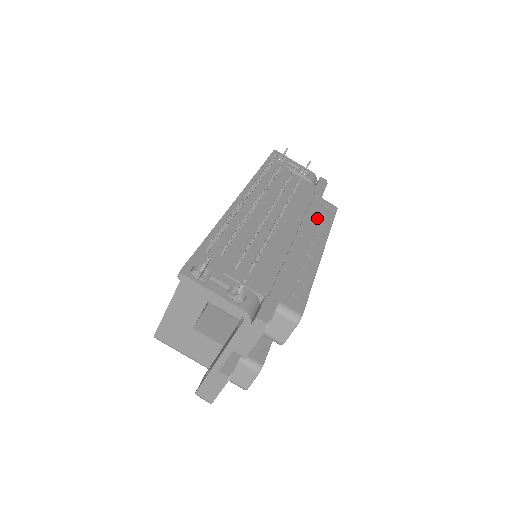
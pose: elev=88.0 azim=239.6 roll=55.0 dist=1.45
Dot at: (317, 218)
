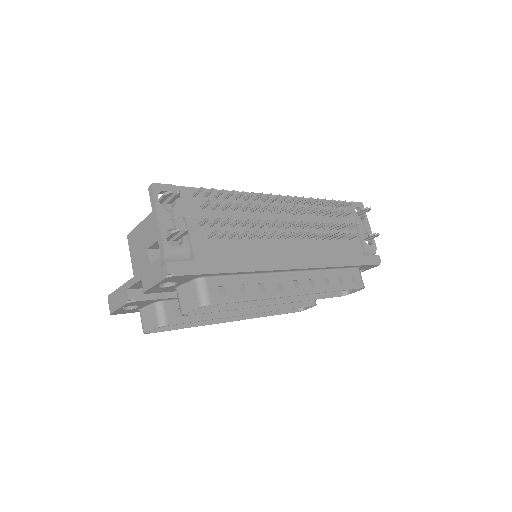
Dot at: (331, 273)
